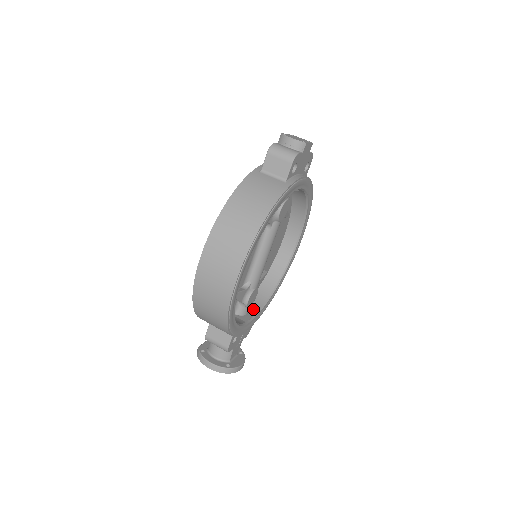
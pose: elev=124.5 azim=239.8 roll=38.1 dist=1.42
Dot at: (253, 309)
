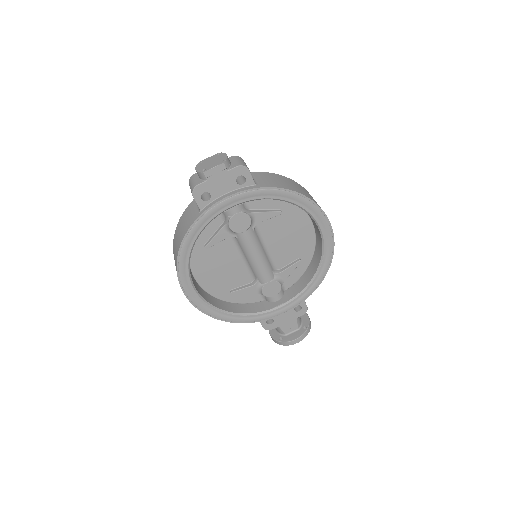
Dot at: (291, 295)
